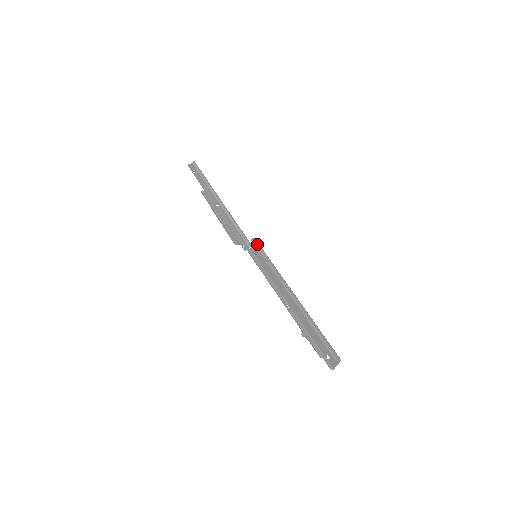
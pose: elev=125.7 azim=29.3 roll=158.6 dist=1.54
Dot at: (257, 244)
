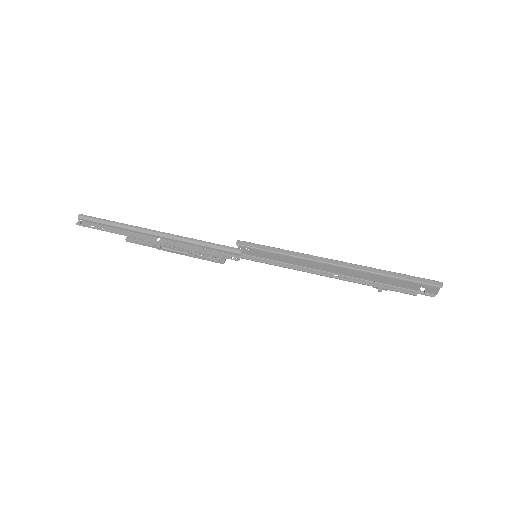
Dot at: (247, 244)
